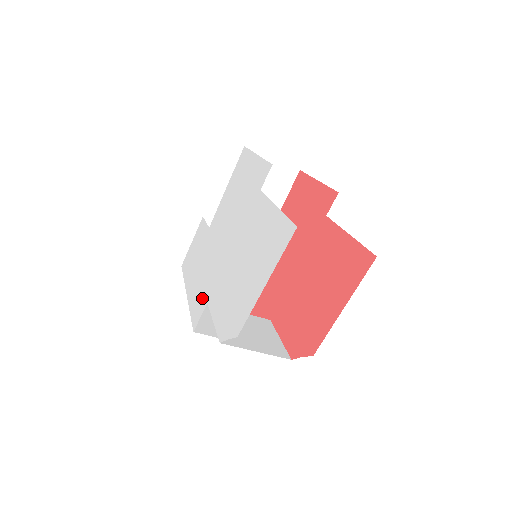
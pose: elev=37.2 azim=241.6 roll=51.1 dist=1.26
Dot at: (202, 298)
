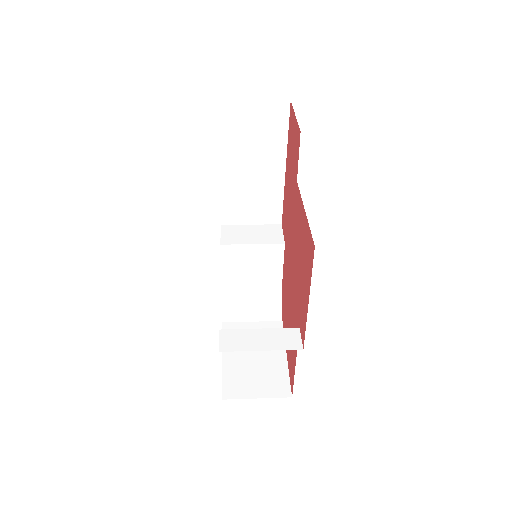
Dot at: occluded
